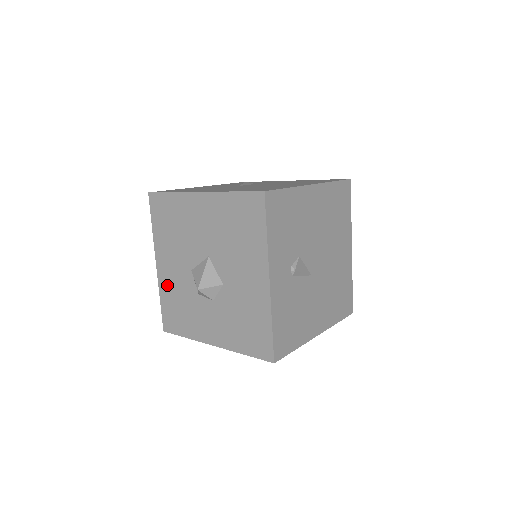
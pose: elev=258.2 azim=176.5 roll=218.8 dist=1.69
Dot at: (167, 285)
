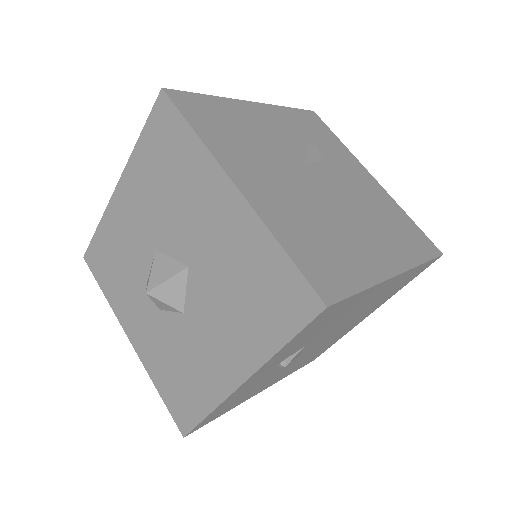
Dot at: (116, 224)
